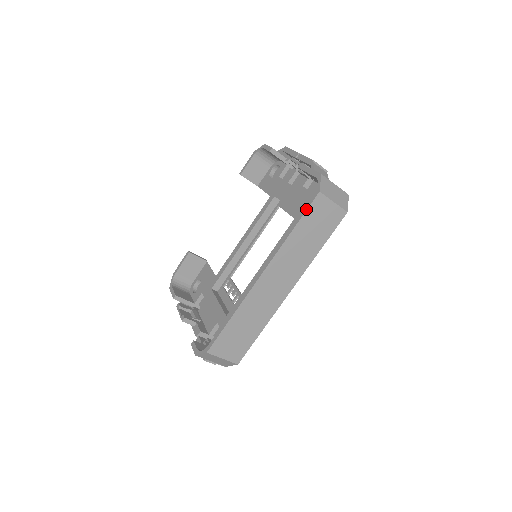
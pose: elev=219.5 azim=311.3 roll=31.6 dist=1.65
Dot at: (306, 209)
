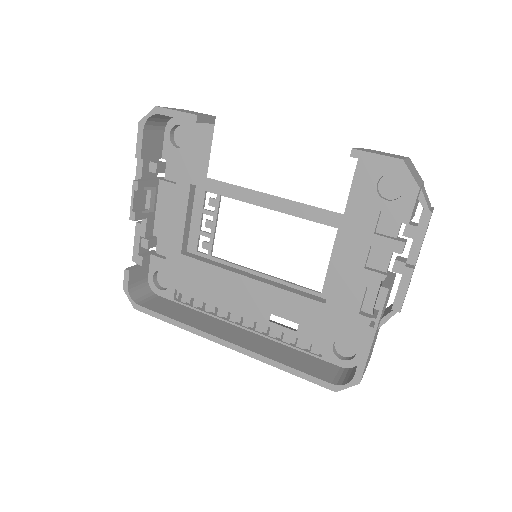
Dot at: occluded
